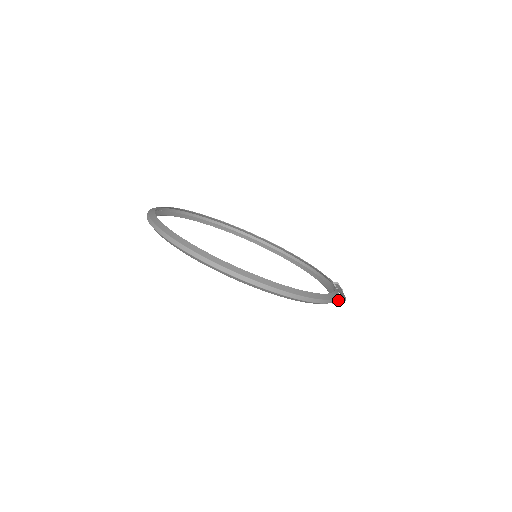
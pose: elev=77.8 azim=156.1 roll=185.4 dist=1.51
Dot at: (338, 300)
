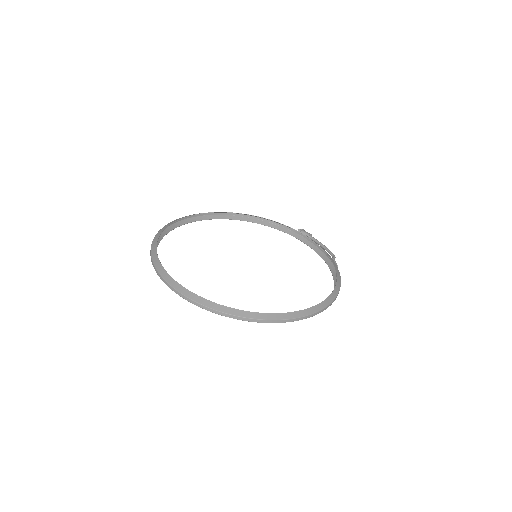
Dot at: (334, 260)
